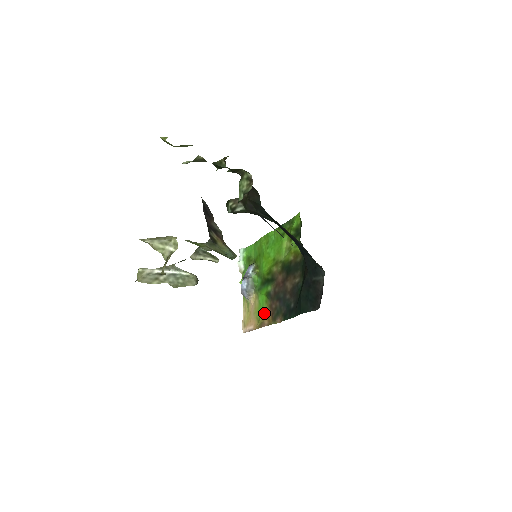
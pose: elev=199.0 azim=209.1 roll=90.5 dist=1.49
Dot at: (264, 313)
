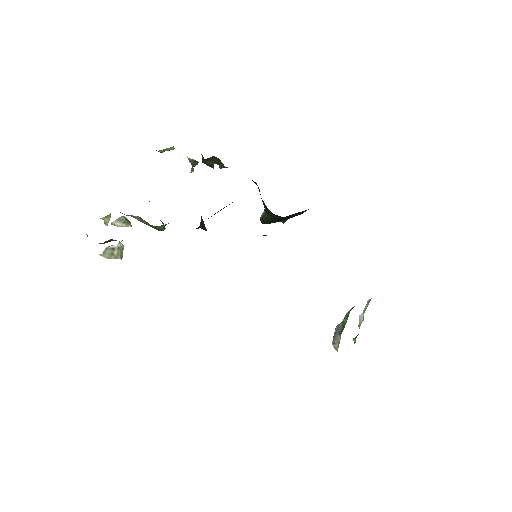
Dot at: occluded
